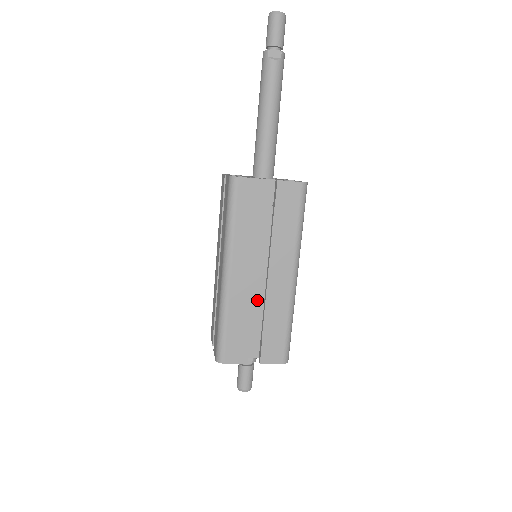
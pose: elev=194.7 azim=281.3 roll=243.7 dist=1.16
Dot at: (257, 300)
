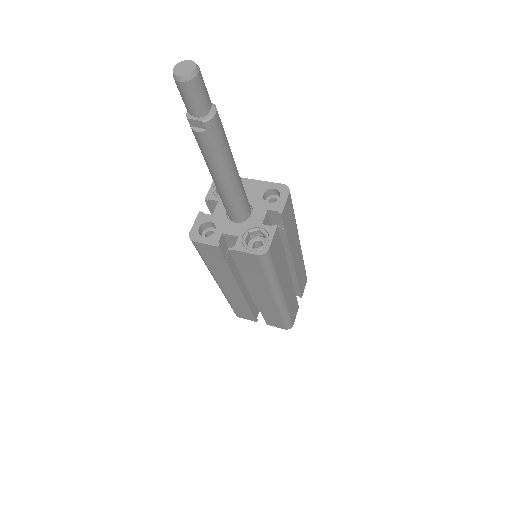
Dot at: occluded
